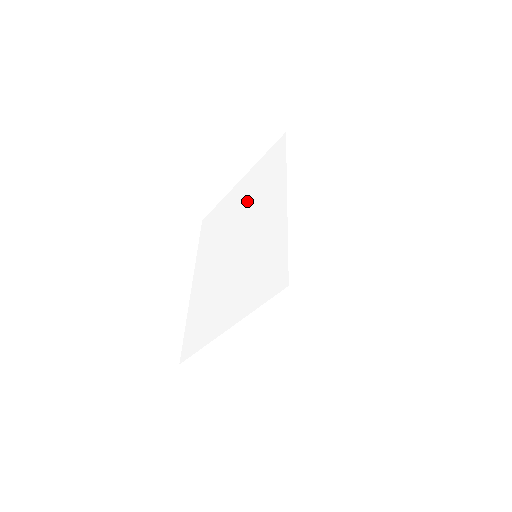
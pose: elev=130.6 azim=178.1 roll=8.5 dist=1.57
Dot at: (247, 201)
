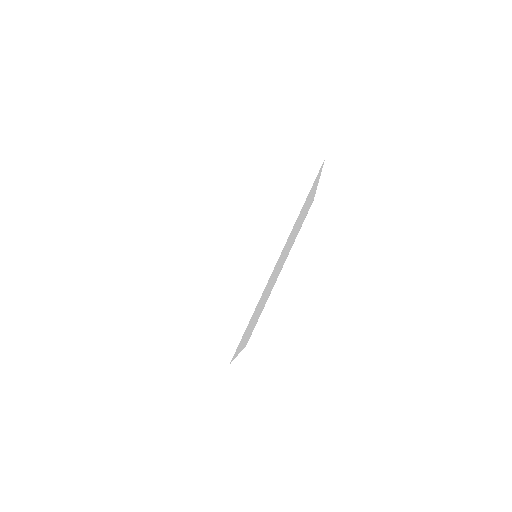
Dot at: occluded
